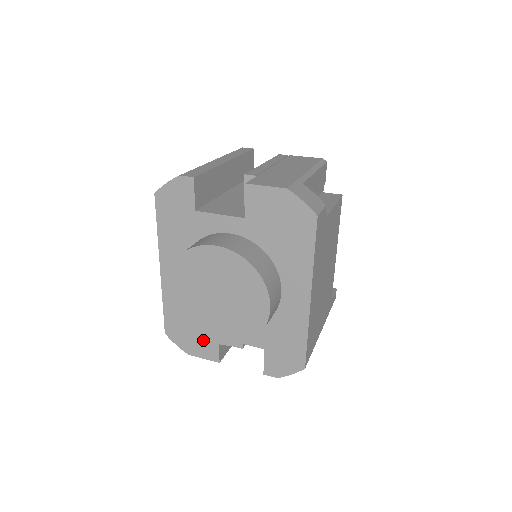
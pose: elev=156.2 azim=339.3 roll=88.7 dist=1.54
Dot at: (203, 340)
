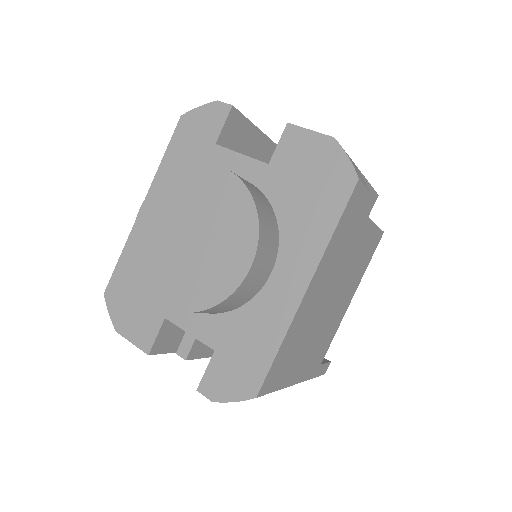
Dot at: (144, 315)
